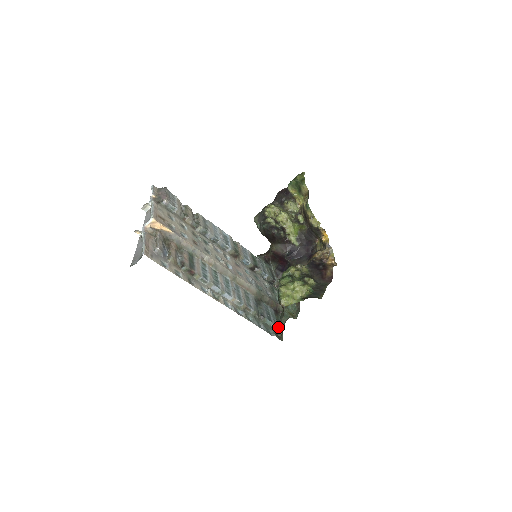
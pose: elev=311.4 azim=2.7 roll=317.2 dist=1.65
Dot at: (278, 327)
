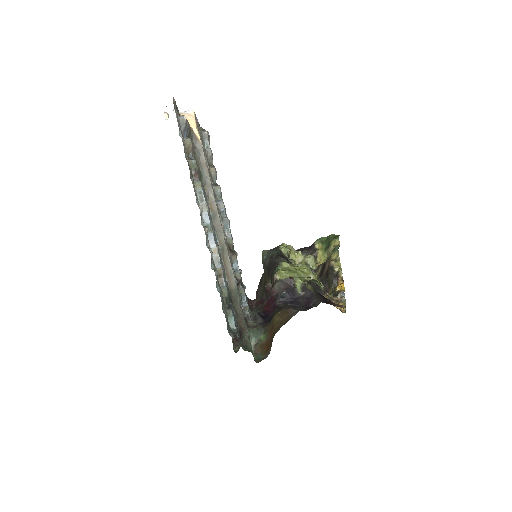
Dot at: (238, 339)
